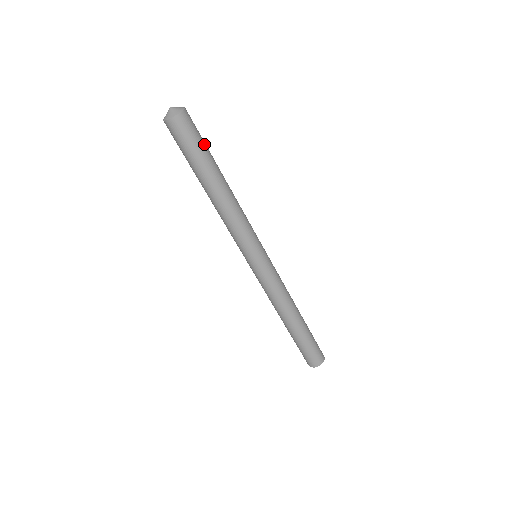
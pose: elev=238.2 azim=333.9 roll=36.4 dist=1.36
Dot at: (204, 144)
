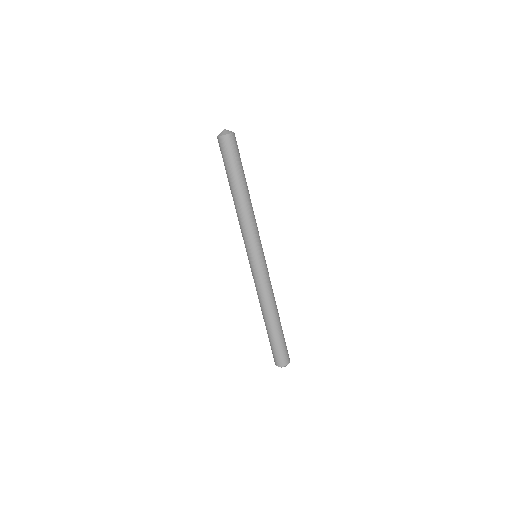
Dot at: occluded
